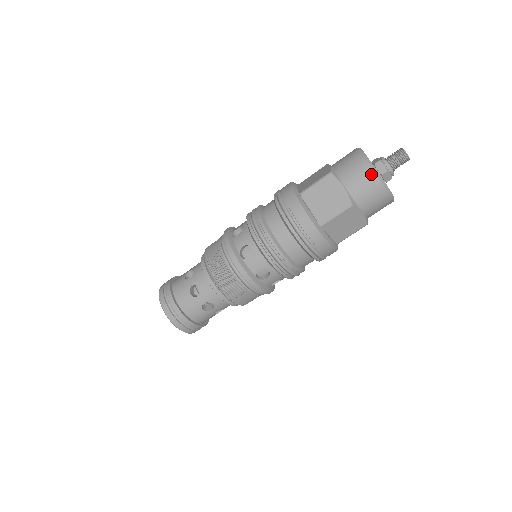
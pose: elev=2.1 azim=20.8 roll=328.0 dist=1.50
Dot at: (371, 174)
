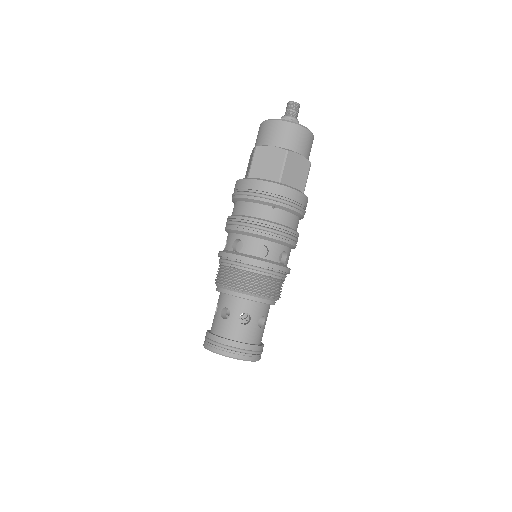
Dot at: (261, 126)
